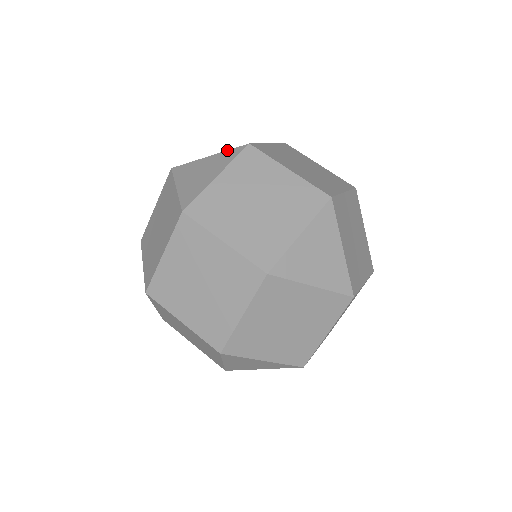
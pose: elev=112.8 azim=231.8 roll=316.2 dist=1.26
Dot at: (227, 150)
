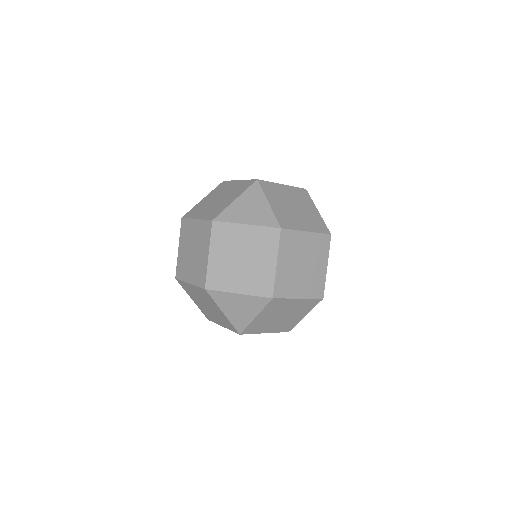
Dot at: occluded
